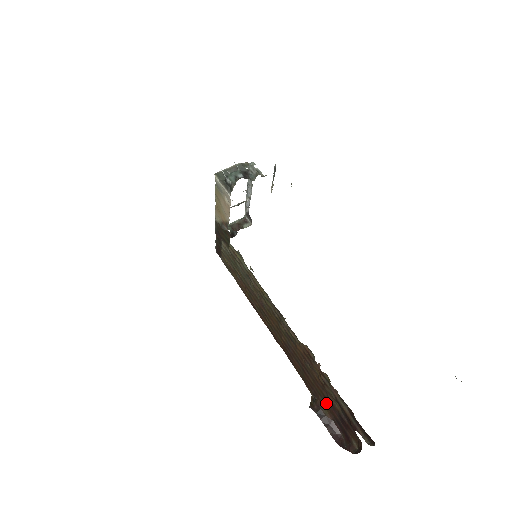
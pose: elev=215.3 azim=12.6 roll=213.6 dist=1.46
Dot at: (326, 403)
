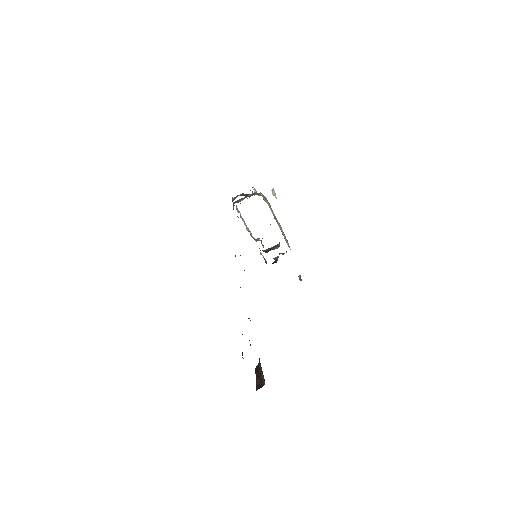
Dot at: occluded
